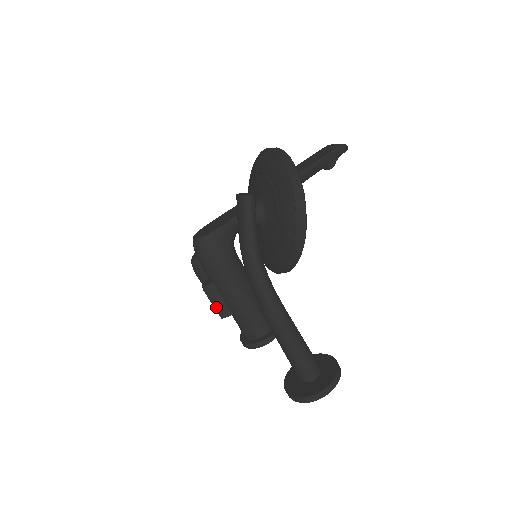
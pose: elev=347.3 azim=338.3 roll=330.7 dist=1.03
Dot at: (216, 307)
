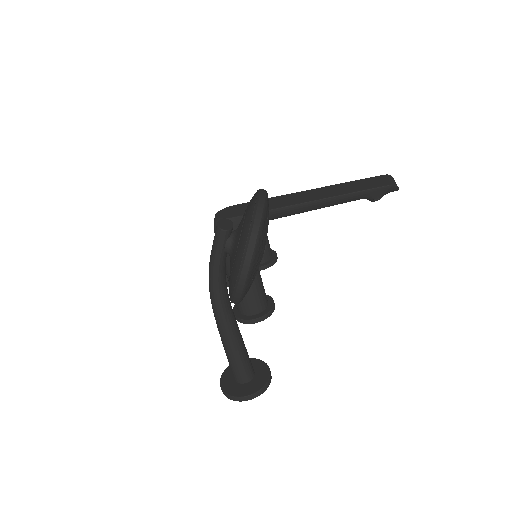
Dot at: occluded
